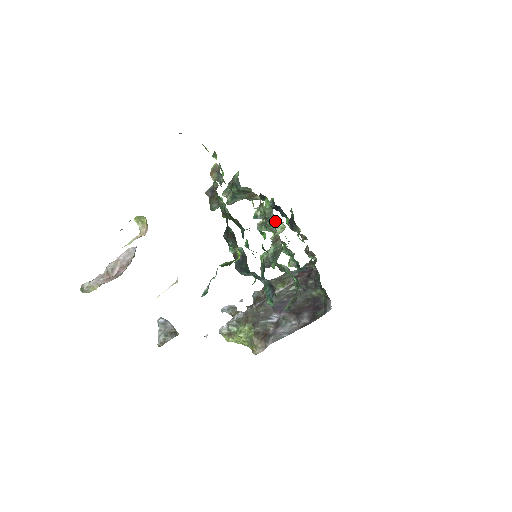
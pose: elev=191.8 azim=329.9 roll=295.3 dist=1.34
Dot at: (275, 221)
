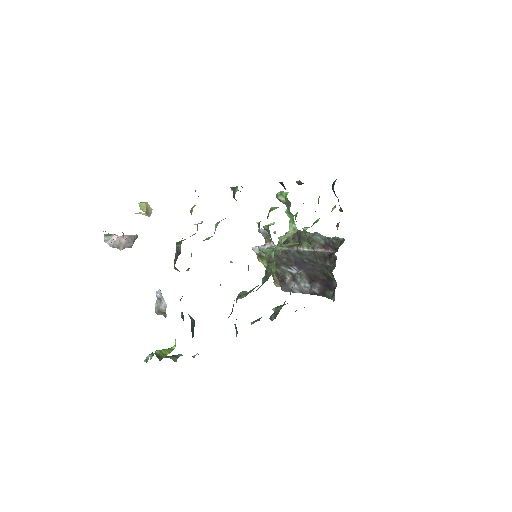
Dot at: (291, 216)
